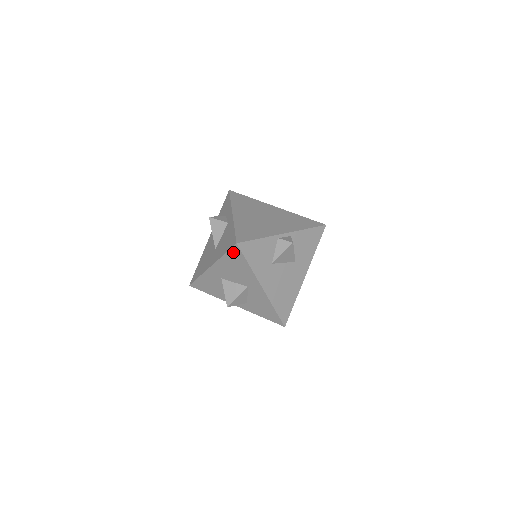
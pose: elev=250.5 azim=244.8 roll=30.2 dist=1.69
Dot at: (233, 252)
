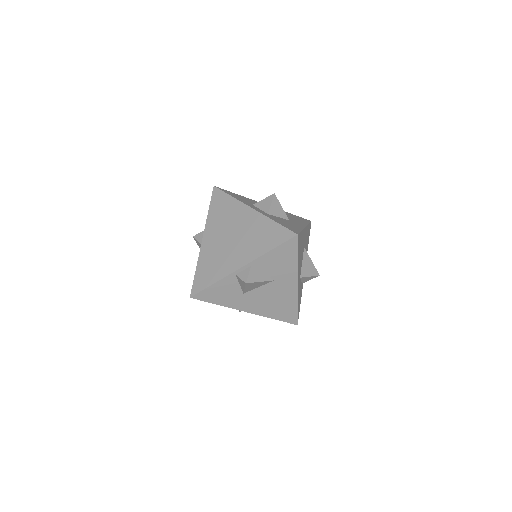
Dot at: occluded
